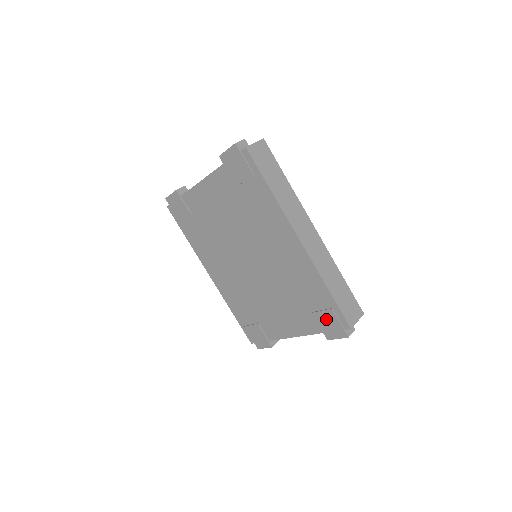
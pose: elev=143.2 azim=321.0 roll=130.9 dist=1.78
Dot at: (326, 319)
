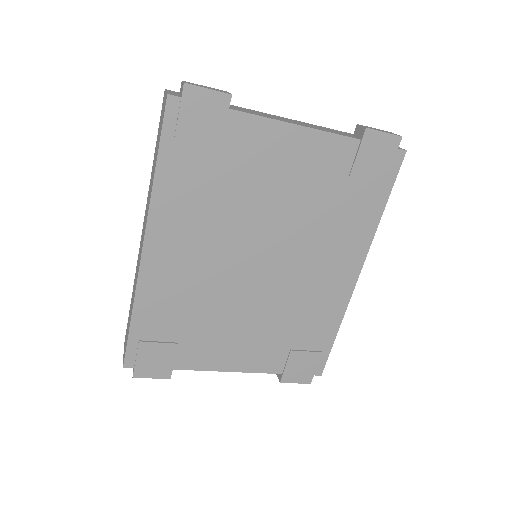
Dot at: (304, 361)
